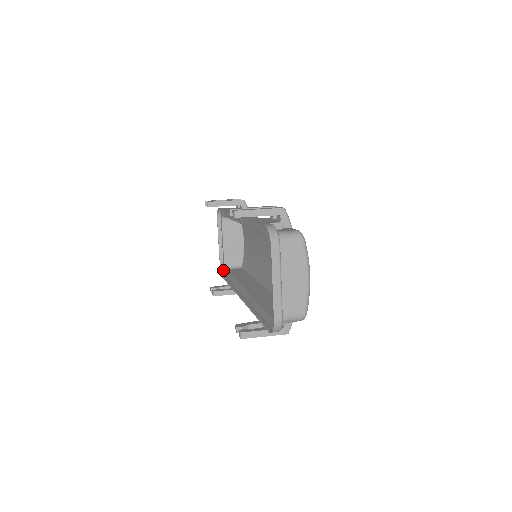
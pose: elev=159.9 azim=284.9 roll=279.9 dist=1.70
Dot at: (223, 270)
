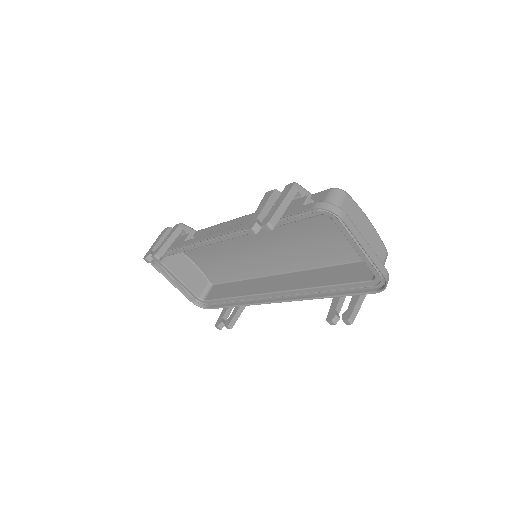
Dot at: (200, 303)
